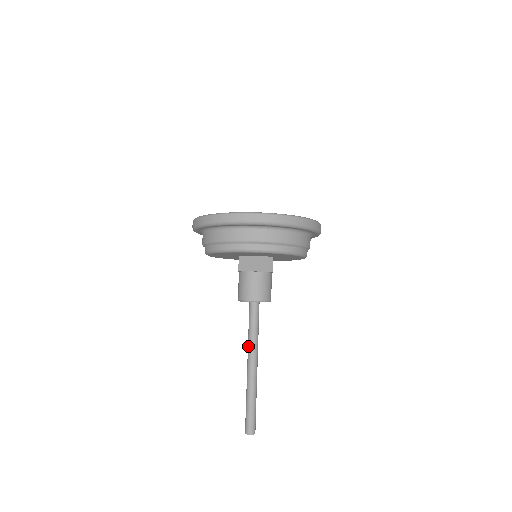
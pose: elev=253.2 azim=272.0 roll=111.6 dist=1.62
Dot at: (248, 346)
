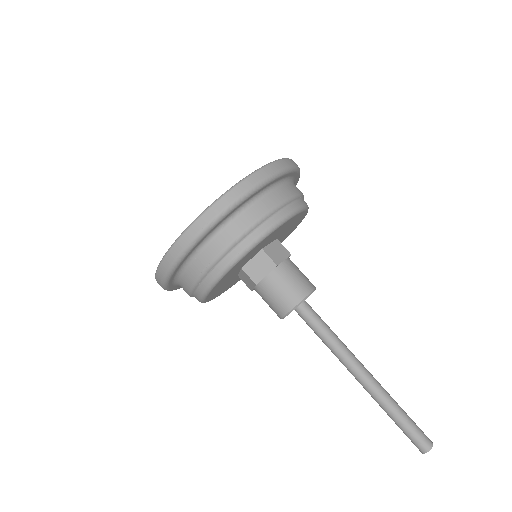
Dot at: (338, 356)
